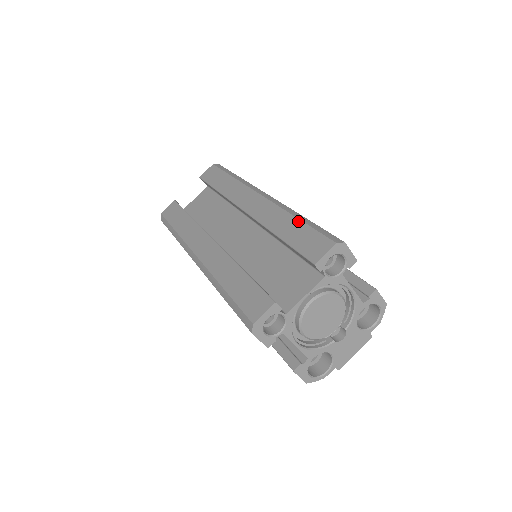
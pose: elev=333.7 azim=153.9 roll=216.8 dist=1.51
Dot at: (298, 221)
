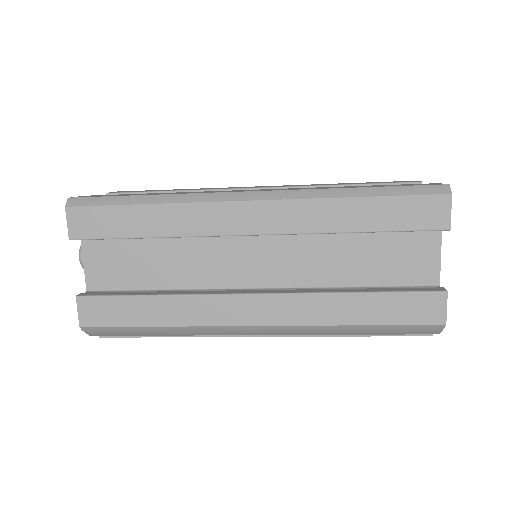
Dot at: occluded
